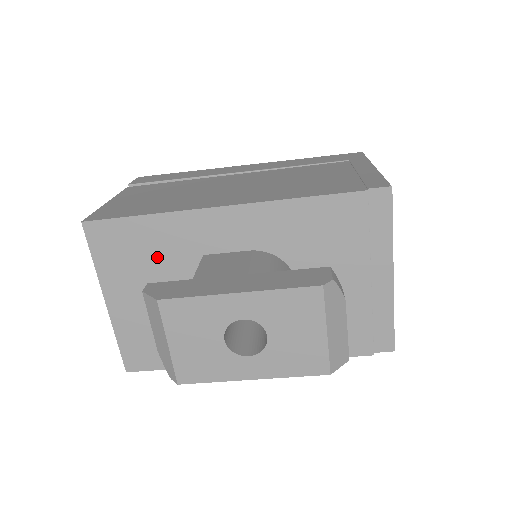
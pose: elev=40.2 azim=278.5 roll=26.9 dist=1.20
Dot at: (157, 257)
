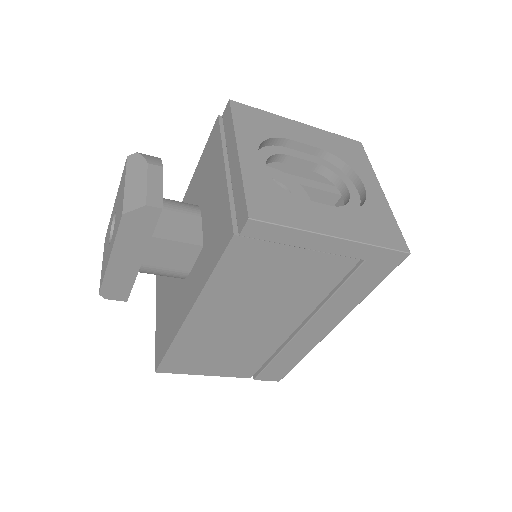
Dot at: occluded
